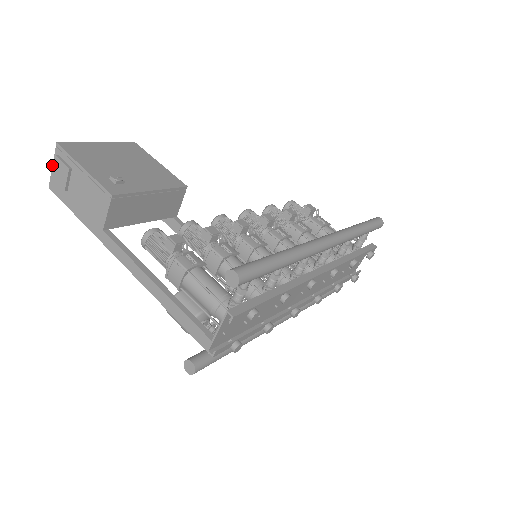
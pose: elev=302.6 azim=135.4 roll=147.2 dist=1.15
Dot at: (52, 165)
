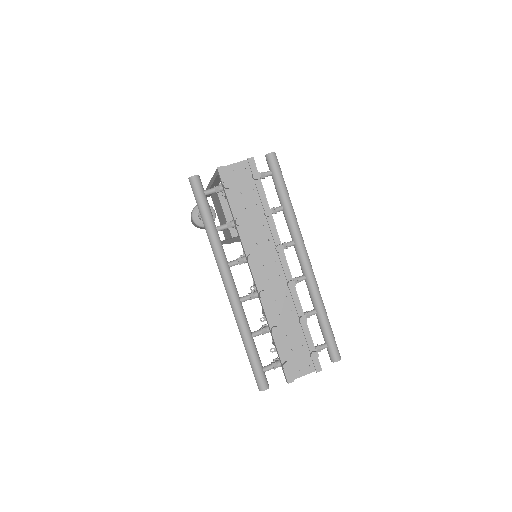
Dot at: occluded
